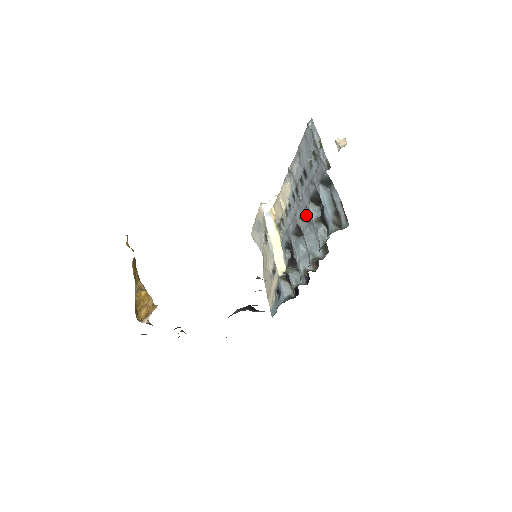
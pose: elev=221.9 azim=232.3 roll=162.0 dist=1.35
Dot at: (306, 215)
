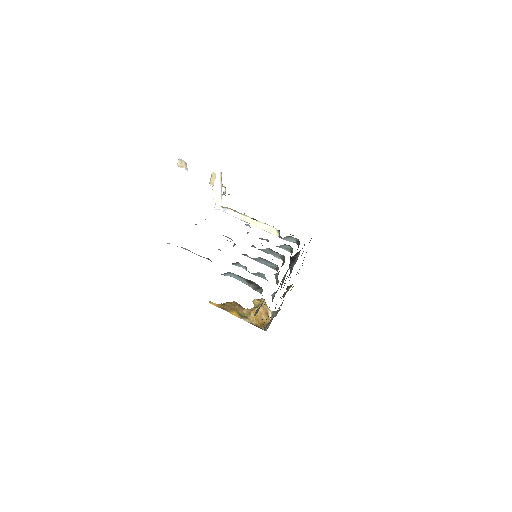
Dot at: occluded
